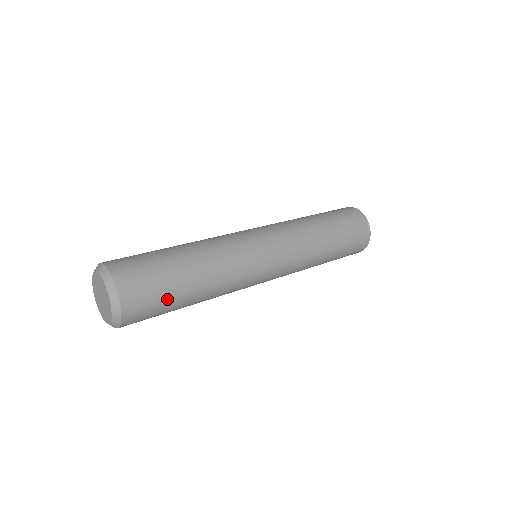
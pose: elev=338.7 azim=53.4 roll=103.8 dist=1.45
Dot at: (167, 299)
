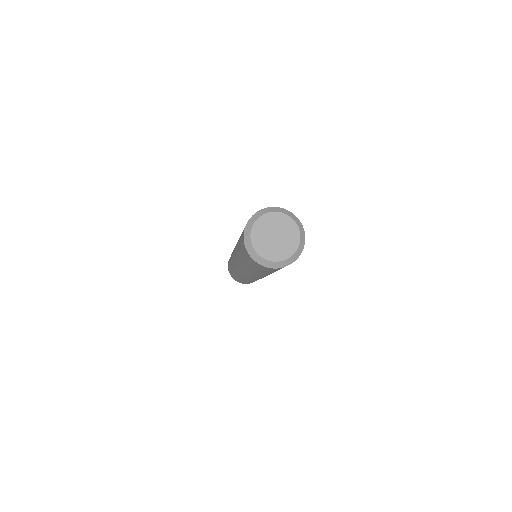
Dot at: occluded
